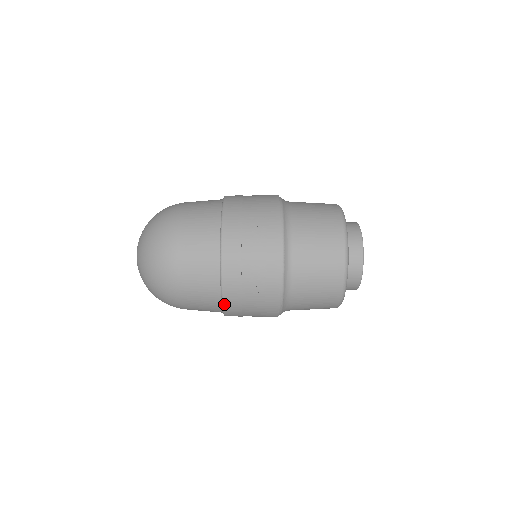
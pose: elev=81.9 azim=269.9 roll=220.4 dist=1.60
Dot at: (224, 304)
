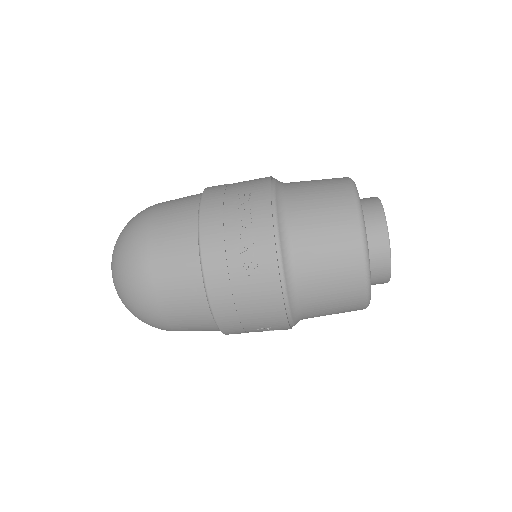
Dot at: (210, 299)
